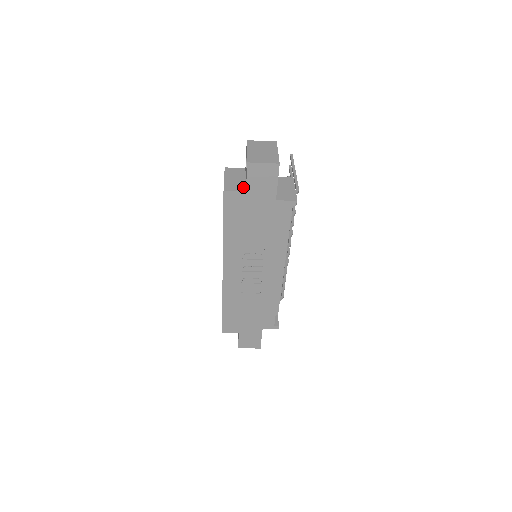
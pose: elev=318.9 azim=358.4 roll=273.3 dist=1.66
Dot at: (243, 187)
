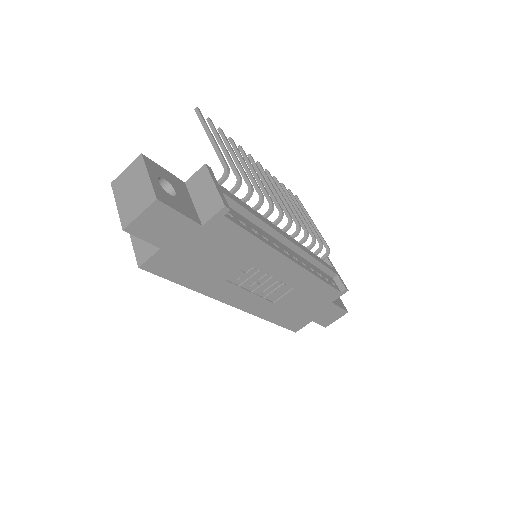
Dot at: occluded
